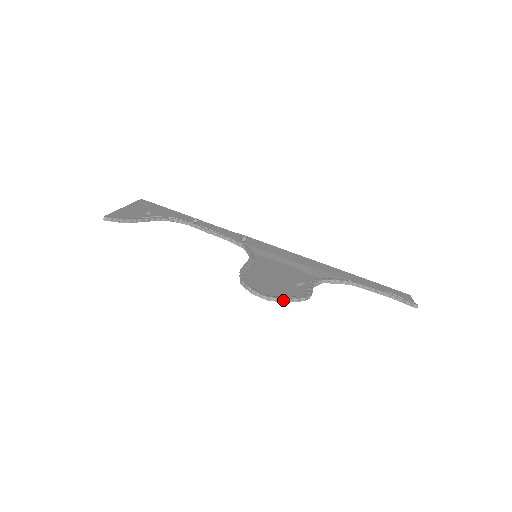
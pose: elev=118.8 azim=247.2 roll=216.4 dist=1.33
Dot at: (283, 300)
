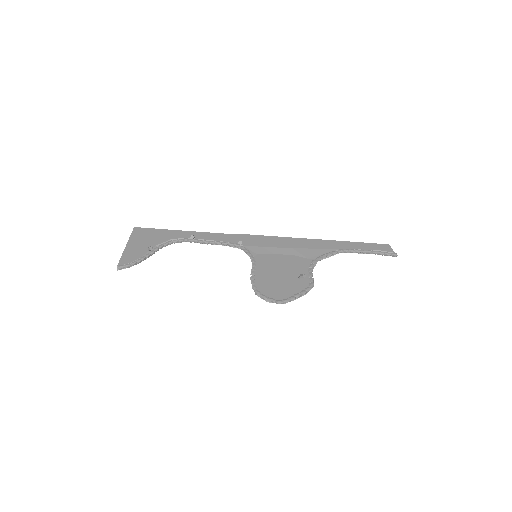
Dot at: (294, 299)
